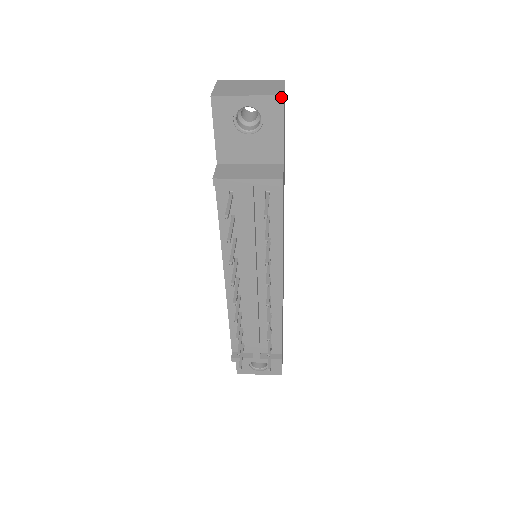
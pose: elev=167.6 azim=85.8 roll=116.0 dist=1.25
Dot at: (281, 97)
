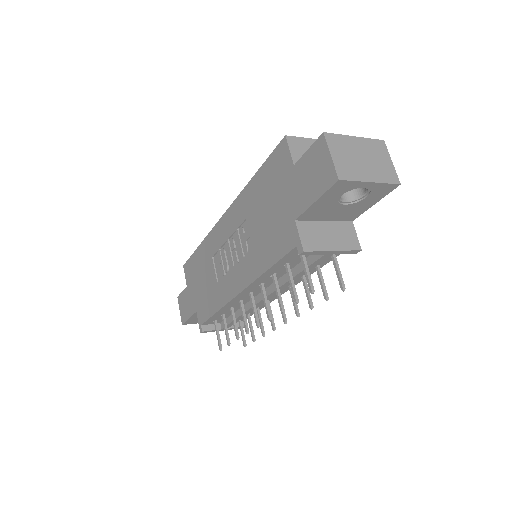
Dot at: (397, 185)
